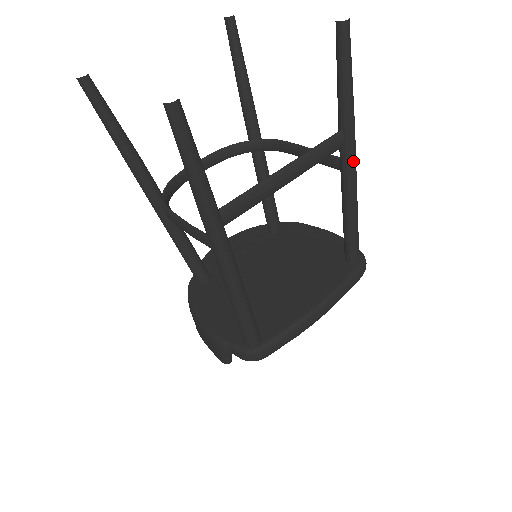
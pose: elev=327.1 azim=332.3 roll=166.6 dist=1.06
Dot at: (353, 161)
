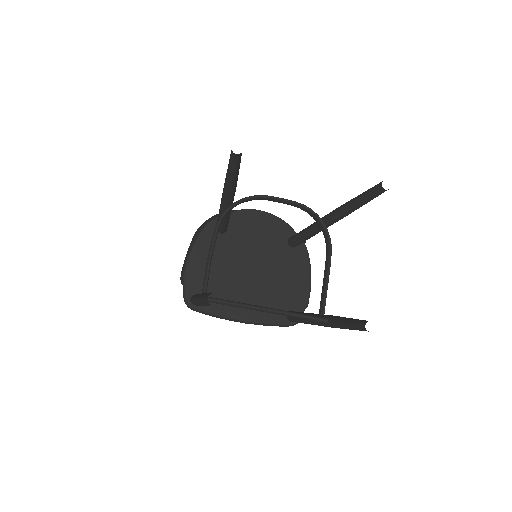
Dot at: occluded
